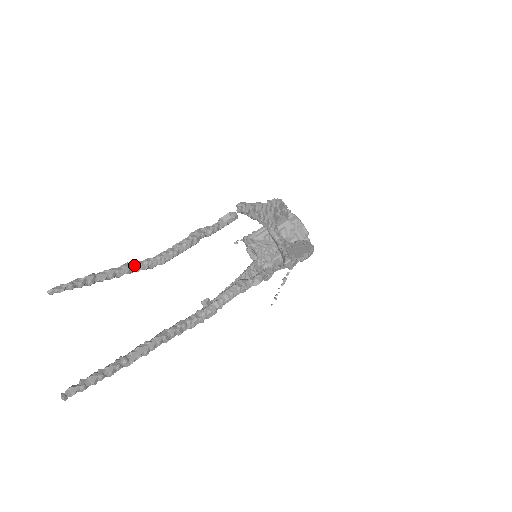
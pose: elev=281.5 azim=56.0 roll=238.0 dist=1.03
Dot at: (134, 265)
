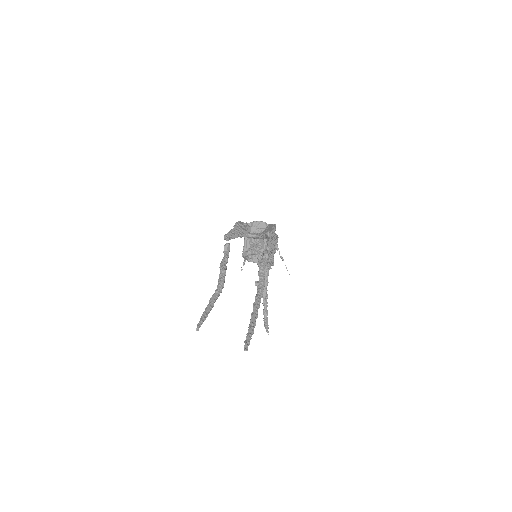
Dot at: (214, 296)
